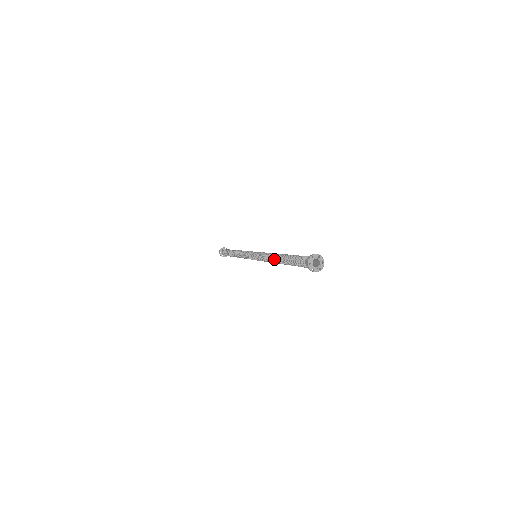
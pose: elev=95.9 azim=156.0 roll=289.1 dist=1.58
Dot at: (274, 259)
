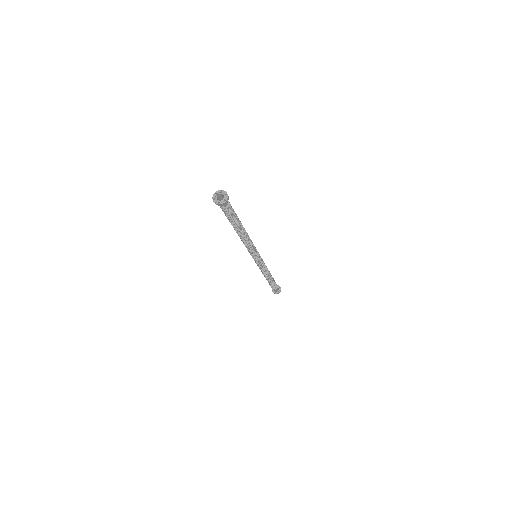
Dot at: occluded
